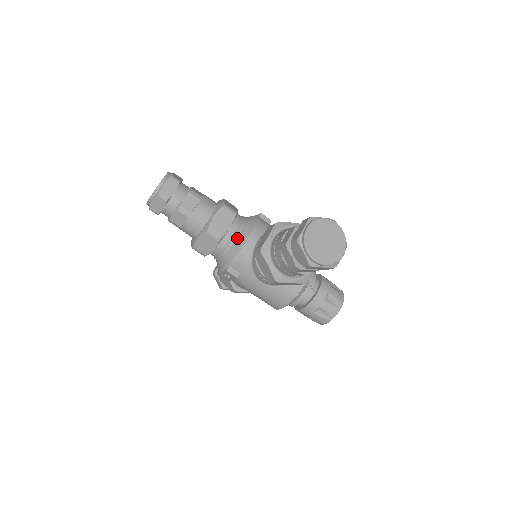
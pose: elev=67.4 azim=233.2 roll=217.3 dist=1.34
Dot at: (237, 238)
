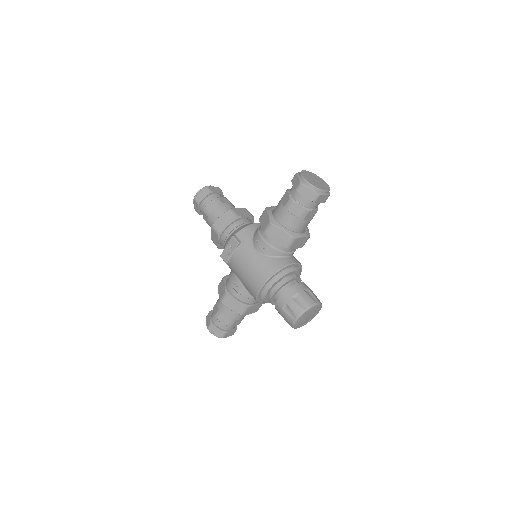
Dot at: (248, 223)
